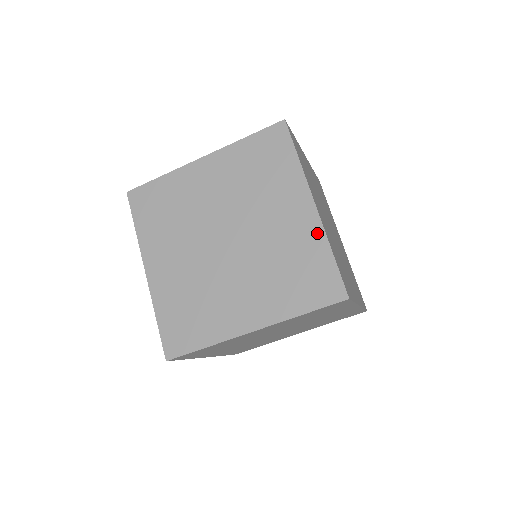
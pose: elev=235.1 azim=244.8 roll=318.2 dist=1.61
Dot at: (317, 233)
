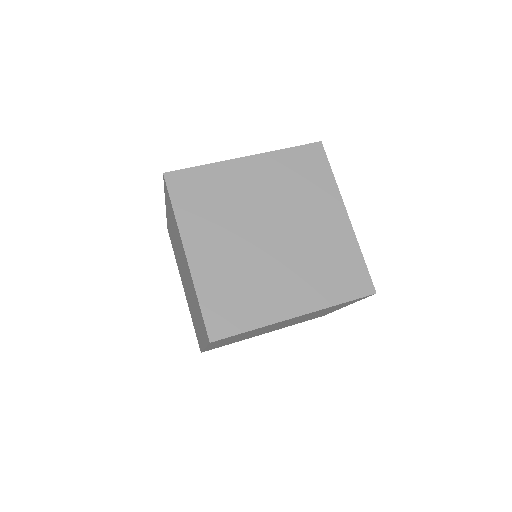
Dot at: (192, 281)
